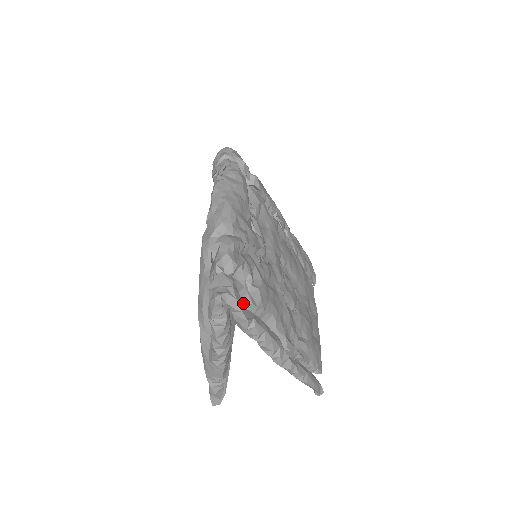
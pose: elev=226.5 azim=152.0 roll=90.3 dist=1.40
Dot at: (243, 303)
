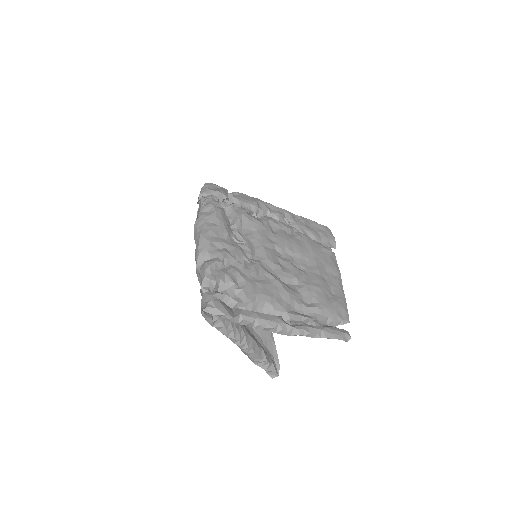
Dot at: (231, 306)
